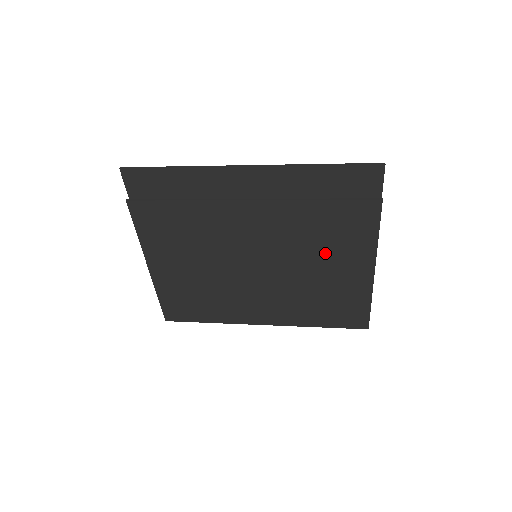
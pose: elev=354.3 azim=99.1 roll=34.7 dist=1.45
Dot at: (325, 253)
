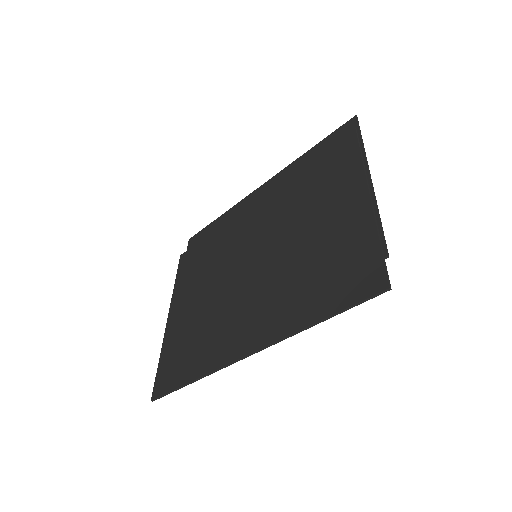
Dot at: (314, 206)
